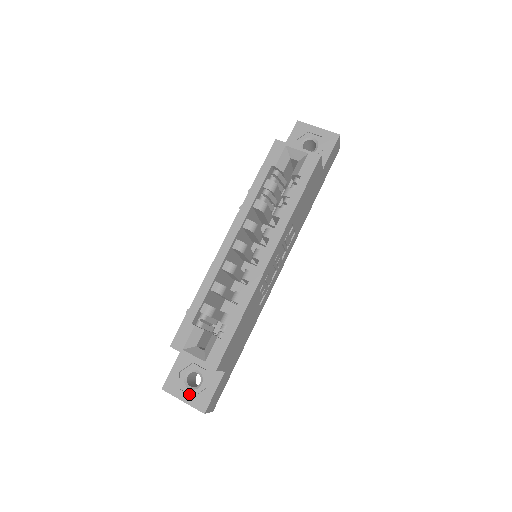
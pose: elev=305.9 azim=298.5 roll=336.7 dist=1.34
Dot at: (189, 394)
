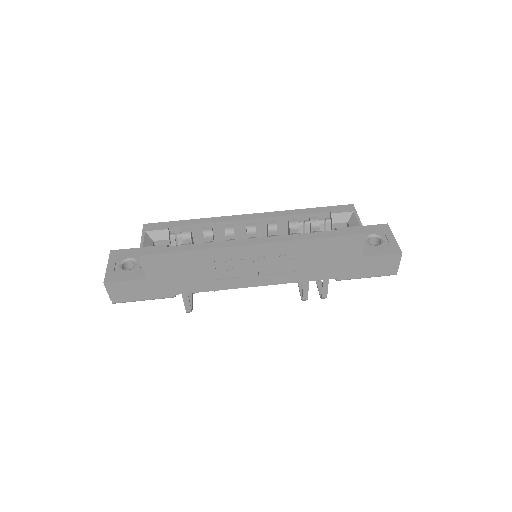
Dot at: (115, 267)
